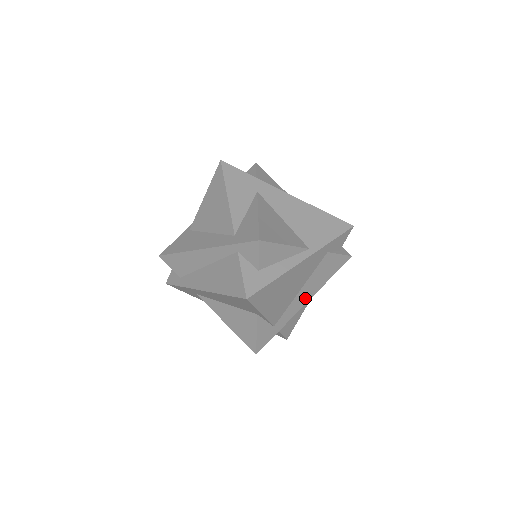
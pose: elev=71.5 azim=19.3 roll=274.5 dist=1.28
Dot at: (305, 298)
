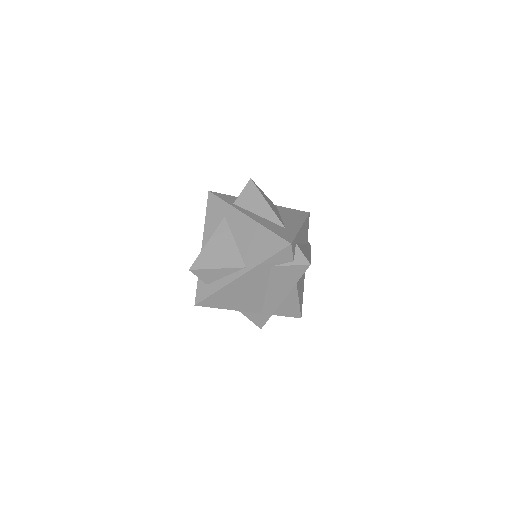
Dot at: (279, 296)
